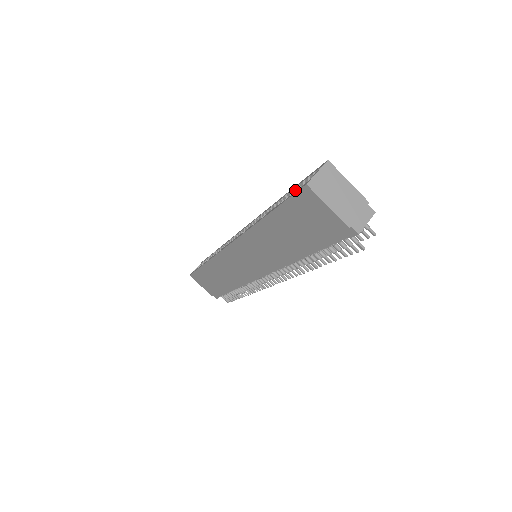
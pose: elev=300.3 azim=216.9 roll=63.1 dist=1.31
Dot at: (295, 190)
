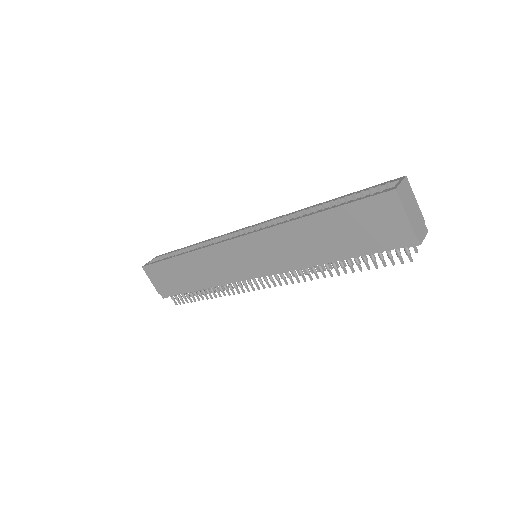
Dot at: (353, 196)
